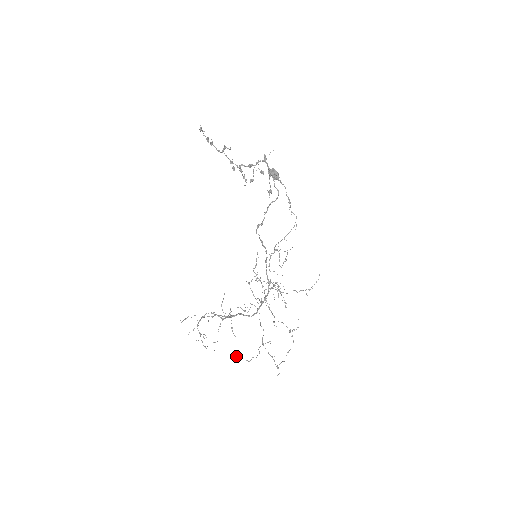
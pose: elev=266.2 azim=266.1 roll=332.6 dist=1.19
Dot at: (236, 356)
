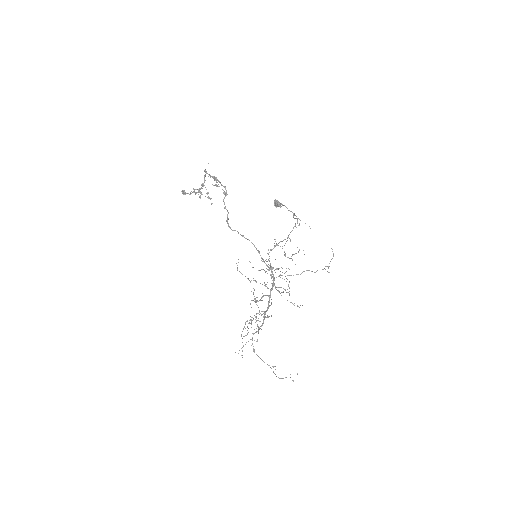
Dot at: (246, 335)
